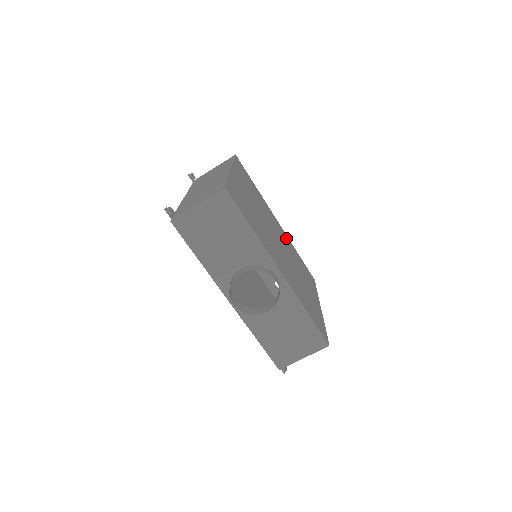
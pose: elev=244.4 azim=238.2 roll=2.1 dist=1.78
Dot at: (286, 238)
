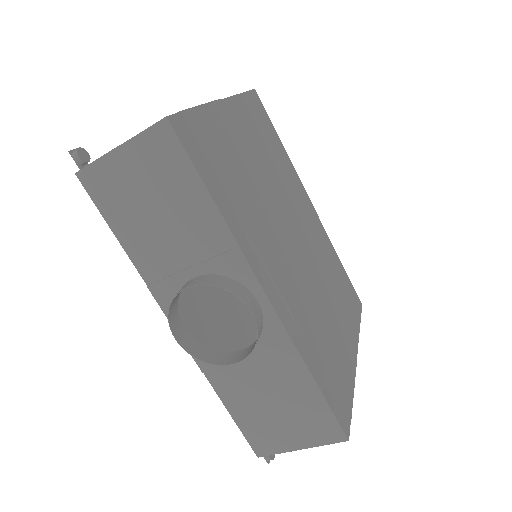
Dot at: (321, 233)
